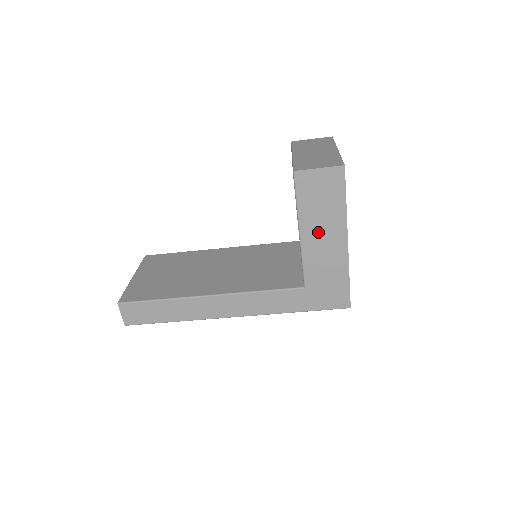
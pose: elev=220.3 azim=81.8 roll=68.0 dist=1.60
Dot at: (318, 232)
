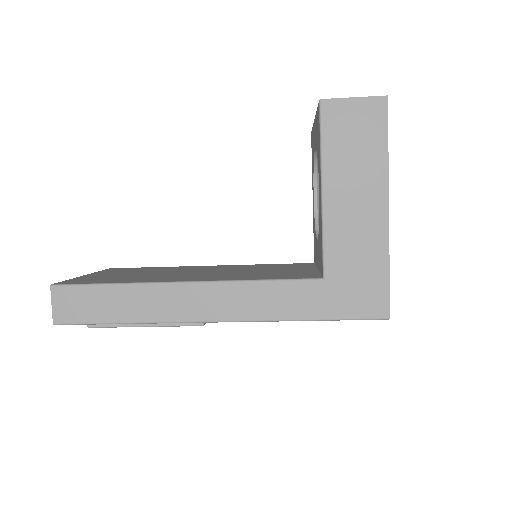
Dot at: (348, 190)
